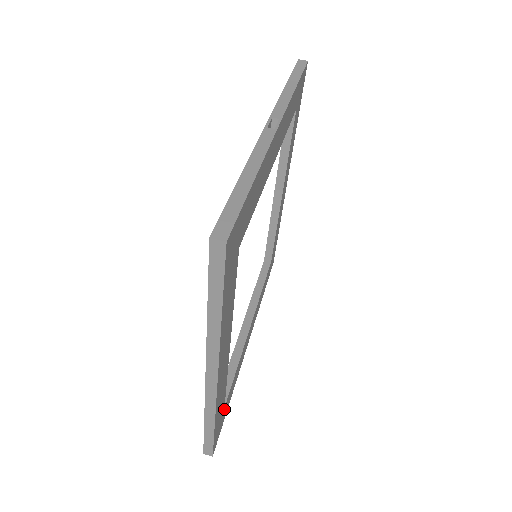
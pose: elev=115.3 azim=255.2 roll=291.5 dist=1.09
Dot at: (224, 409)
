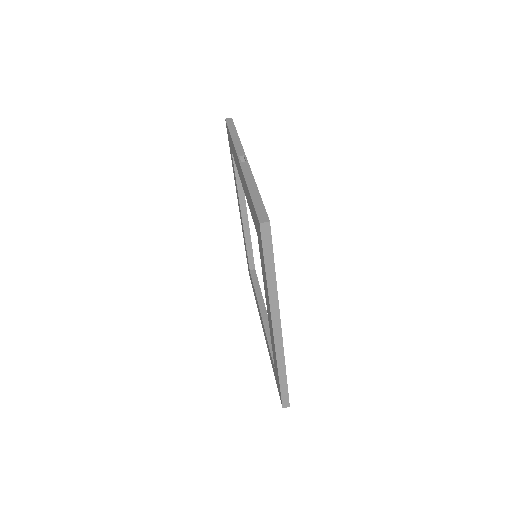
Dot at: occluded
